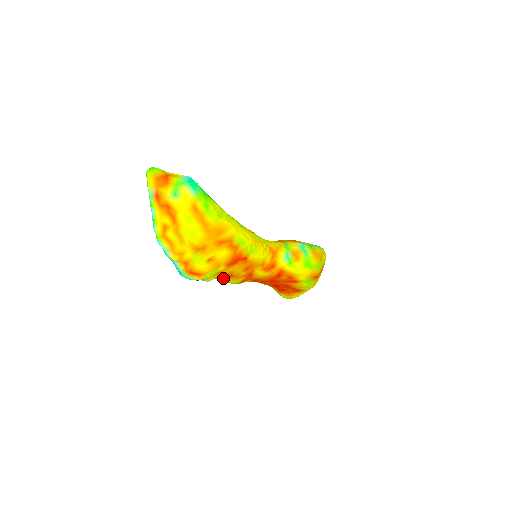
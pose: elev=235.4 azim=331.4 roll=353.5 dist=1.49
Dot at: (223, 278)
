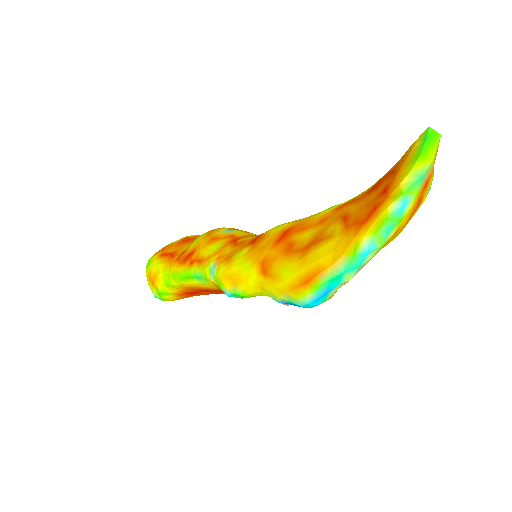
Dot at: occluded
